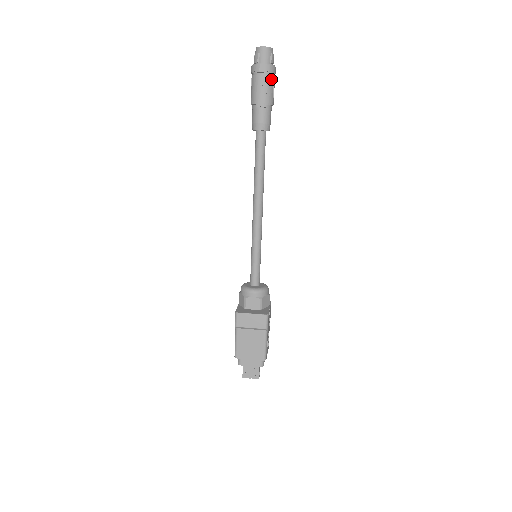
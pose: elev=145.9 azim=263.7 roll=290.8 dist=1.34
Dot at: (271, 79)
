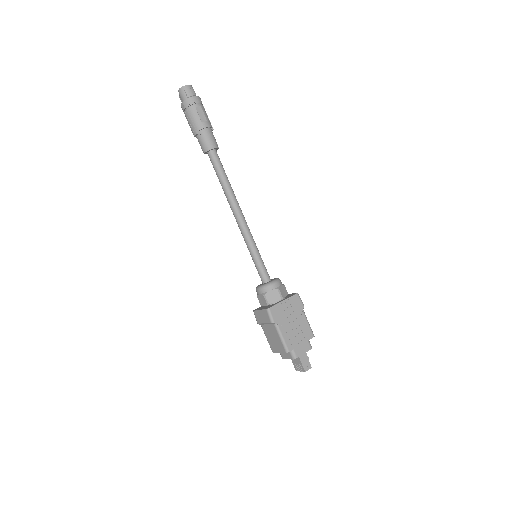
Dot at: (192, 110)
